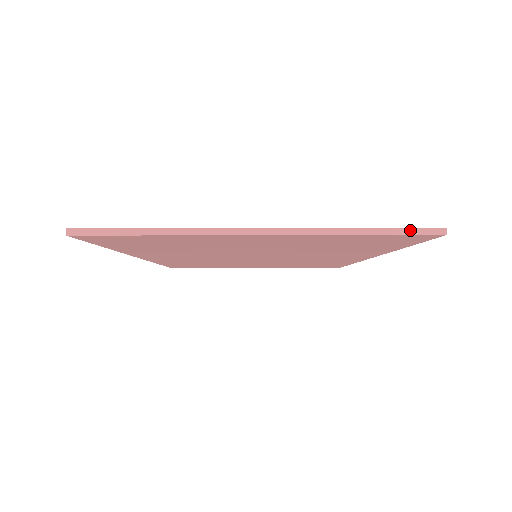
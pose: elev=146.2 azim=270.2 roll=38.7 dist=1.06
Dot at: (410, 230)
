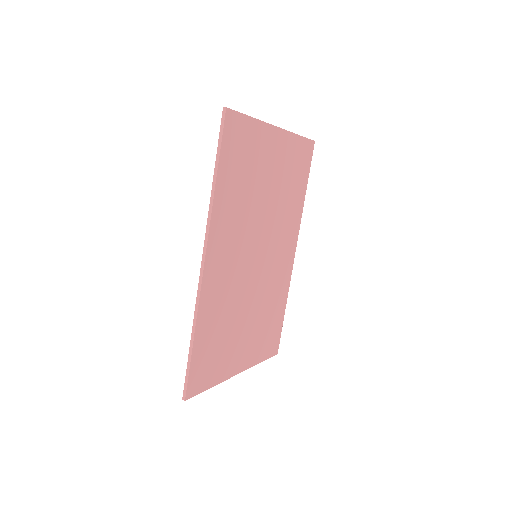
Dot at: (307, 138)
